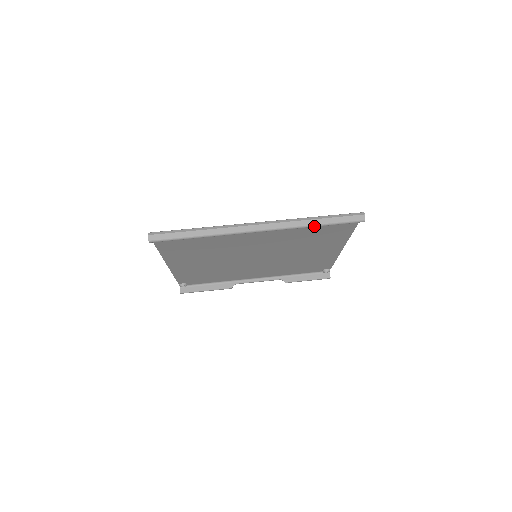
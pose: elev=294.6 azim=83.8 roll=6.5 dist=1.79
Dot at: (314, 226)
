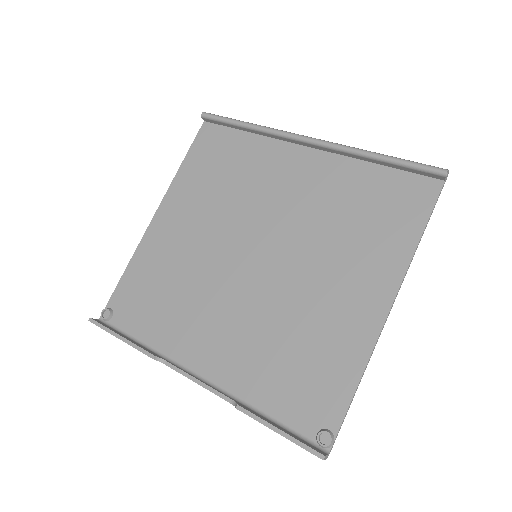
Dot at: (375, 155)
